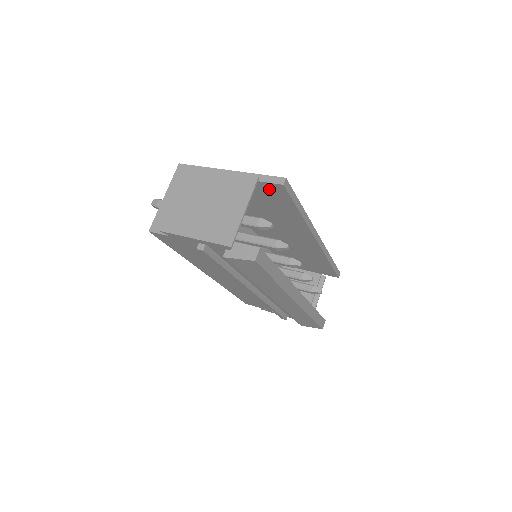
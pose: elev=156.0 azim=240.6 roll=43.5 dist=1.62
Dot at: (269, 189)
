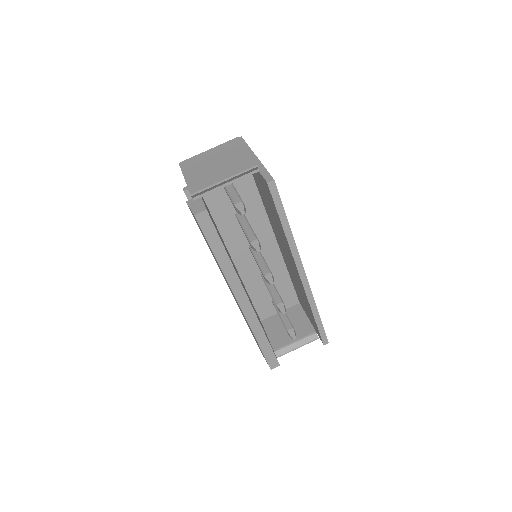
Dot at: (265, 185)
